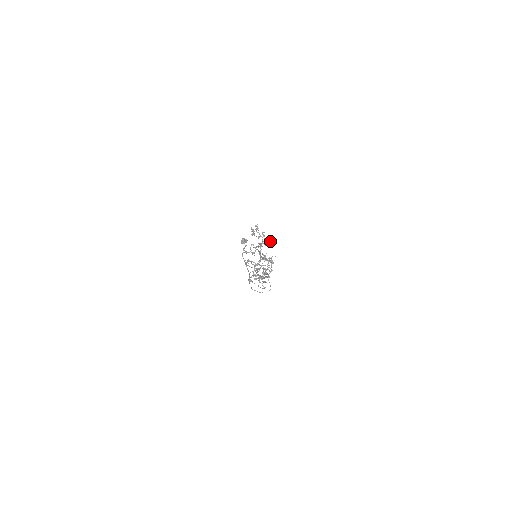
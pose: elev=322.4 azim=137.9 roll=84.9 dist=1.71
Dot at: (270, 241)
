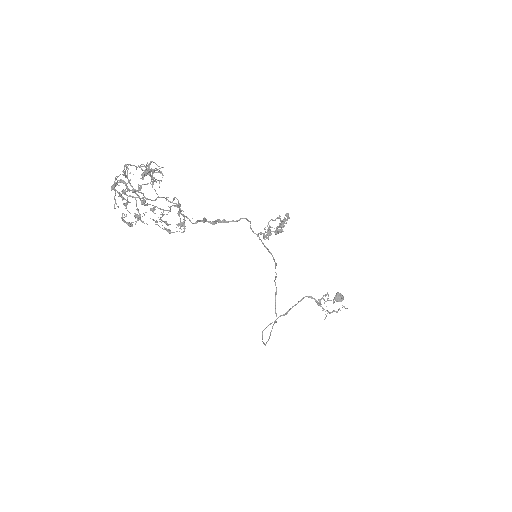
Dot at: (269, 232)
